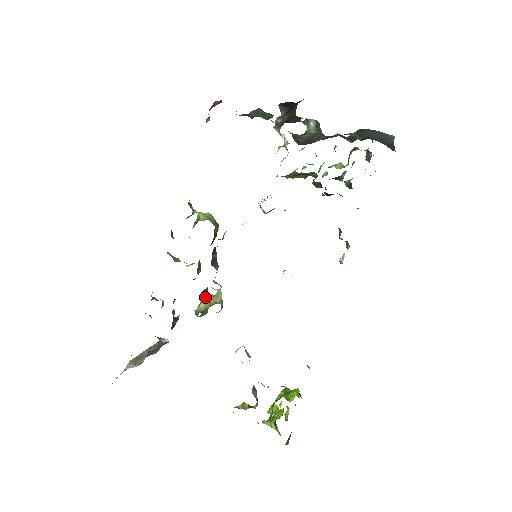
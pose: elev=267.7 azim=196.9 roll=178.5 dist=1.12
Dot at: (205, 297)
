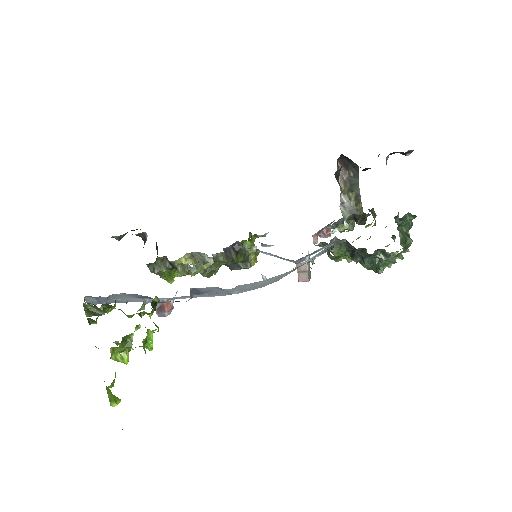
Dot at: occluded
